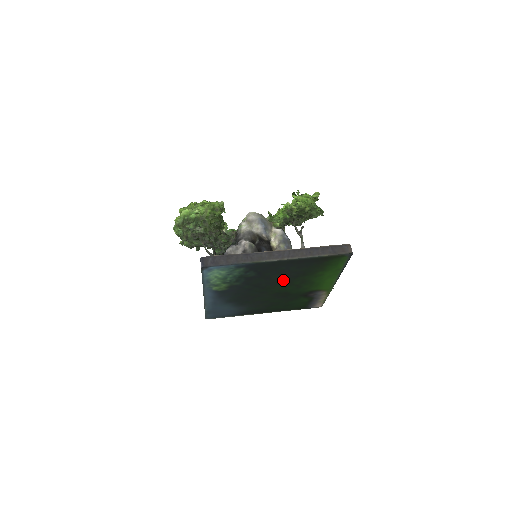
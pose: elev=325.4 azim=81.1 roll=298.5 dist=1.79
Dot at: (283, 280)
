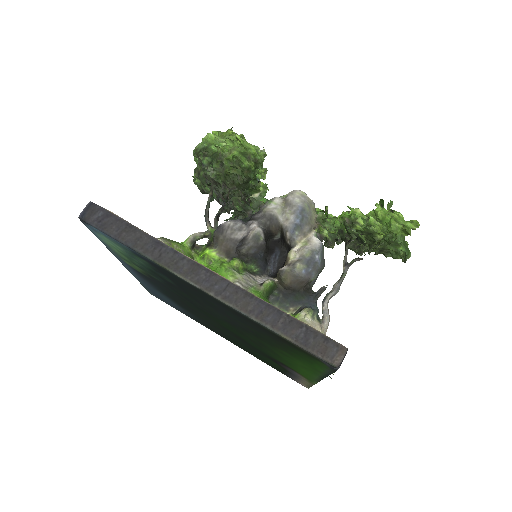
Dot at: (227, 320)
